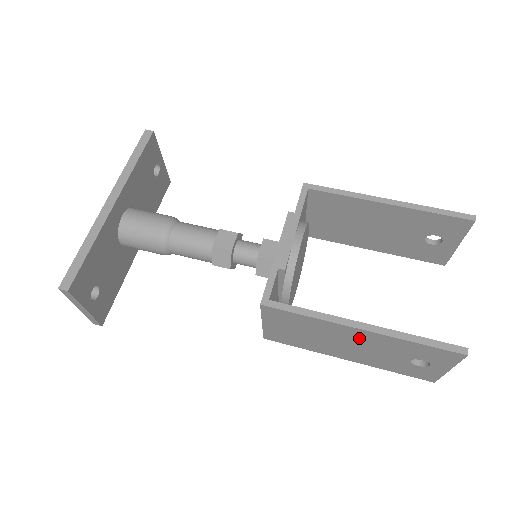
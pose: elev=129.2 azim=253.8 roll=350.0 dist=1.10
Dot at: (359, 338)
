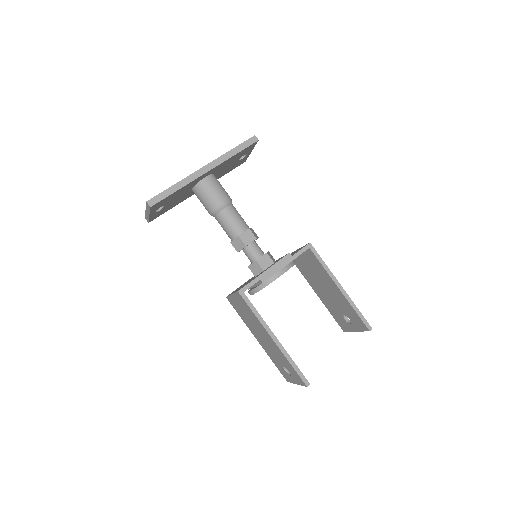
Dot at: (269, 341)
